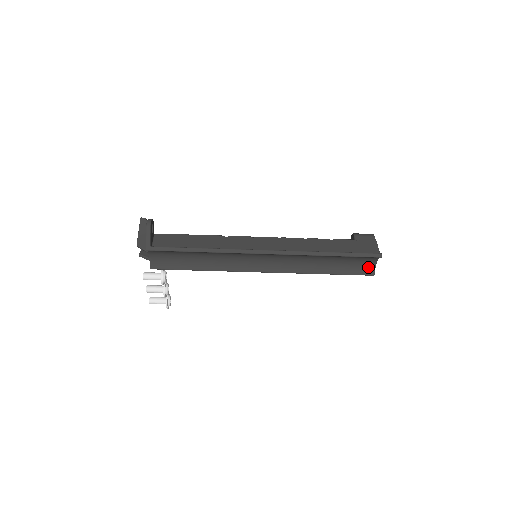
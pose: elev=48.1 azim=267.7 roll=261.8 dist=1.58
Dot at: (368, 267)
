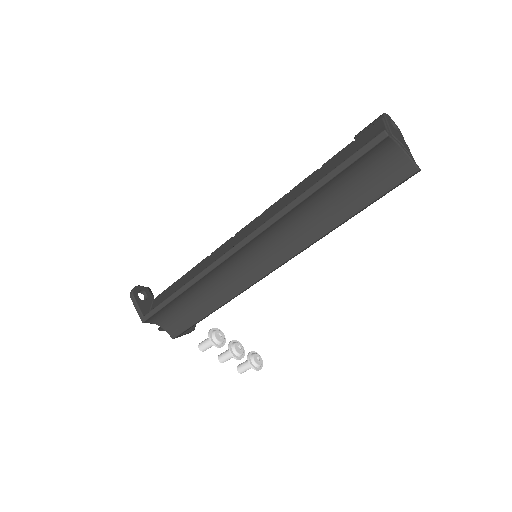
Dot at: (397, 165)
